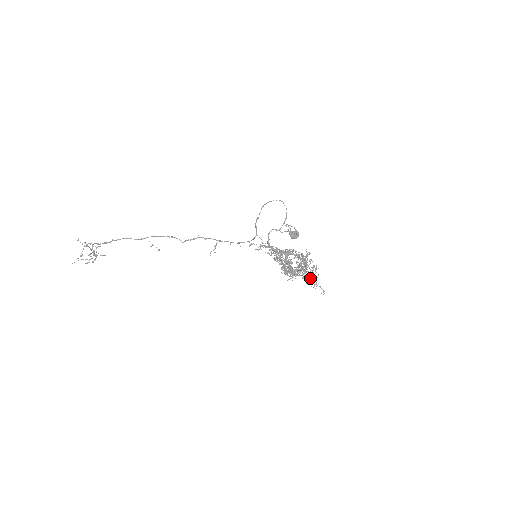
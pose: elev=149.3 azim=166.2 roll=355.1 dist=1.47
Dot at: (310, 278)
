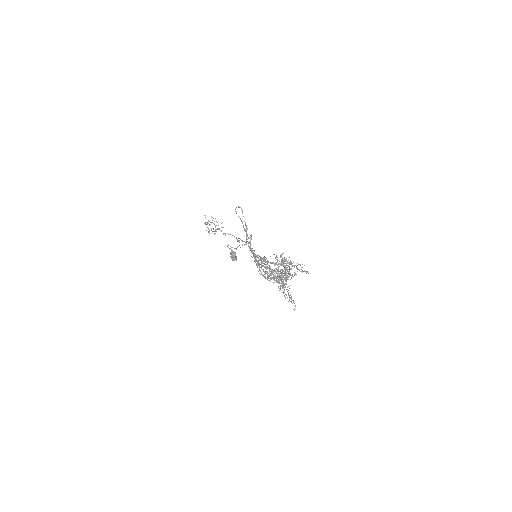
Dot at: occluded
